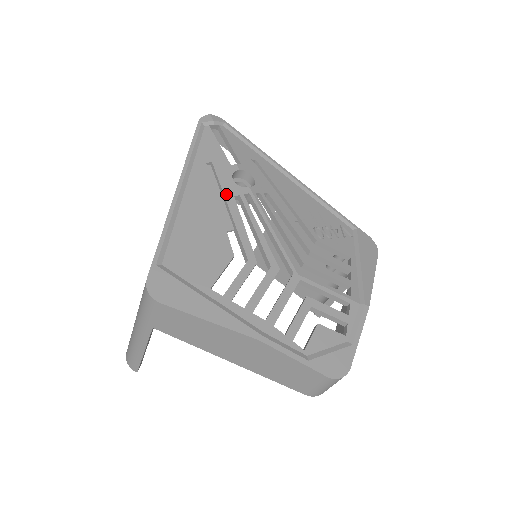
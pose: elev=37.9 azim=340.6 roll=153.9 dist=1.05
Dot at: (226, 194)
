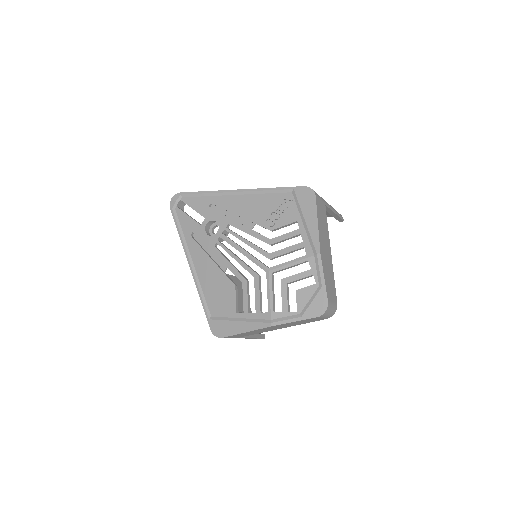
Dot at: (210, 248)
